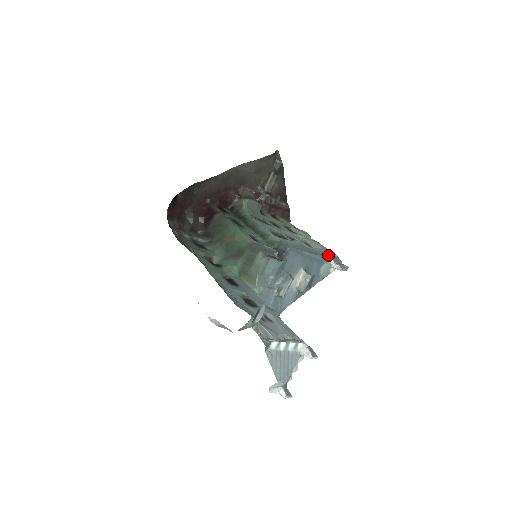
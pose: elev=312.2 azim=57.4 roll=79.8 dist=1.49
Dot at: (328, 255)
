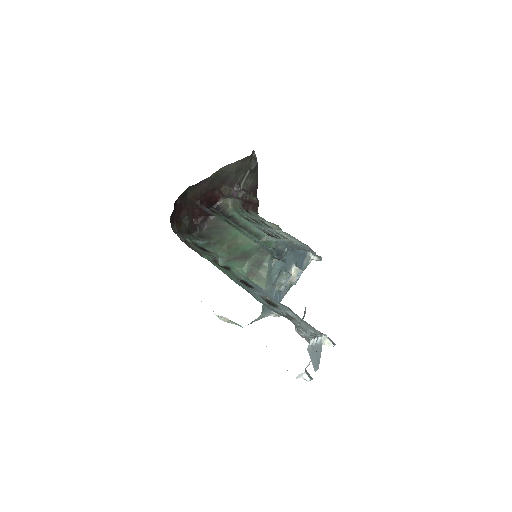
Dot at: (306, 248)
